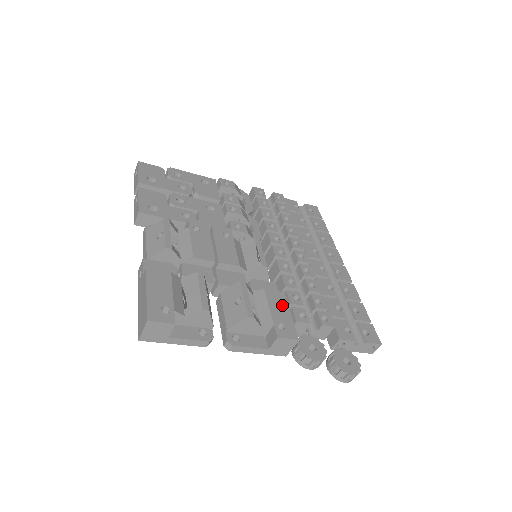
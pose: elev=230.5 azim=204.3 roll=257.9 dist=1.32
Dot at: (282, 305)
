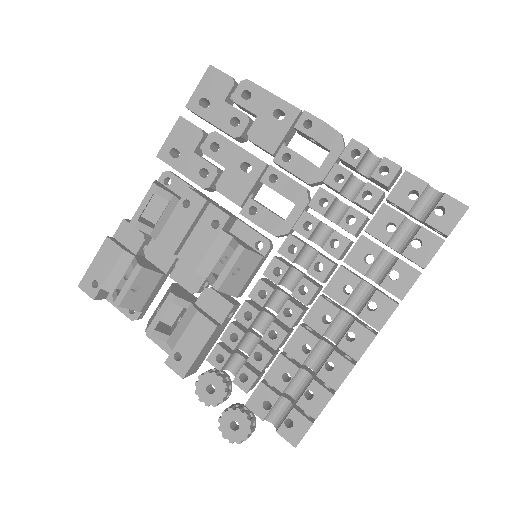
Dot at: (200, 338)
